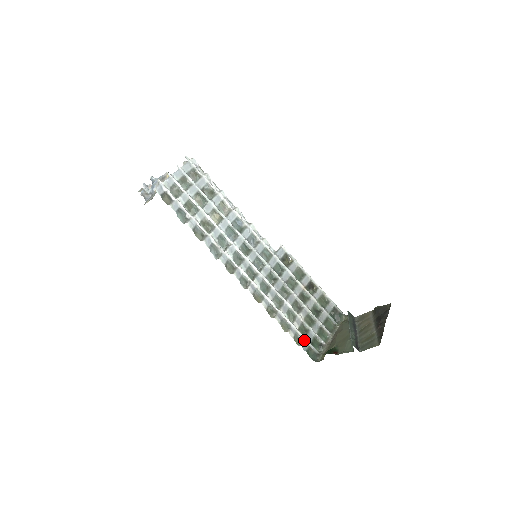
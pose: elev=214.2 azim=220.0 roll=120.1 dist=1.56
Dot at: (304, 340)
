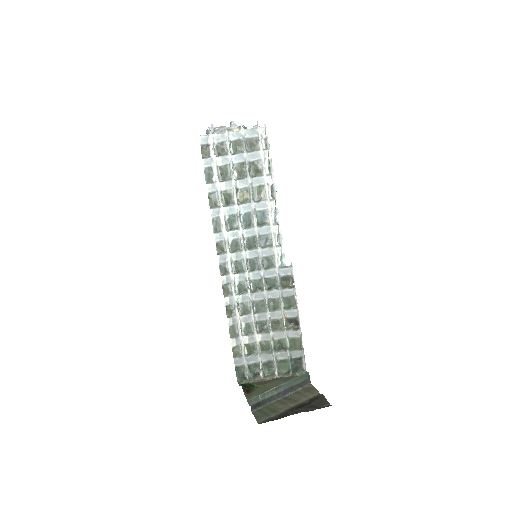
Dot at: (242, 357)
